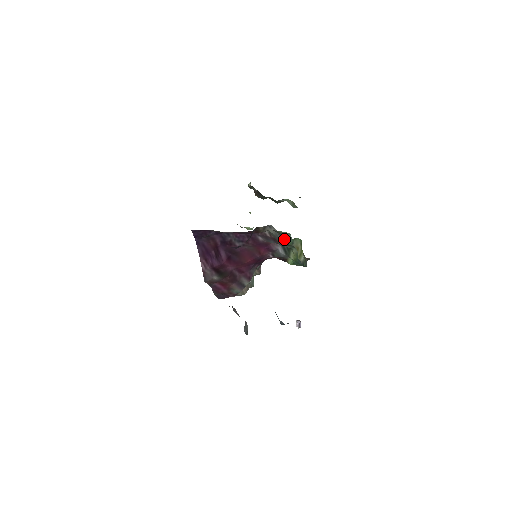
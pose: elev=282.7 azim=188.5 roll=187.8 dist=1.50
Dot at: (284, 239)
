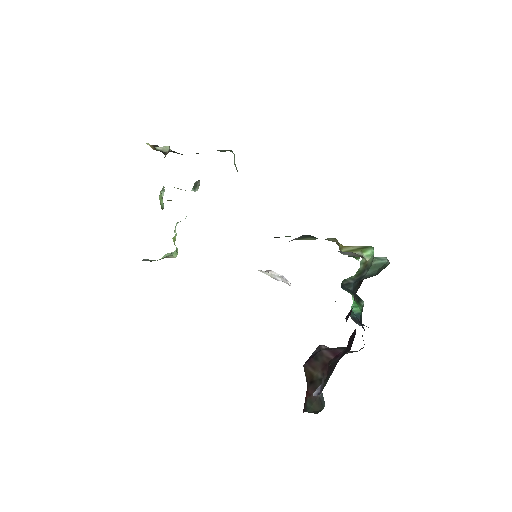
Dot at: occluded
